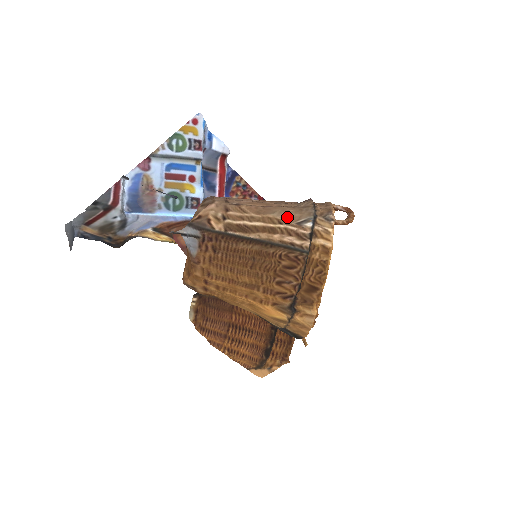
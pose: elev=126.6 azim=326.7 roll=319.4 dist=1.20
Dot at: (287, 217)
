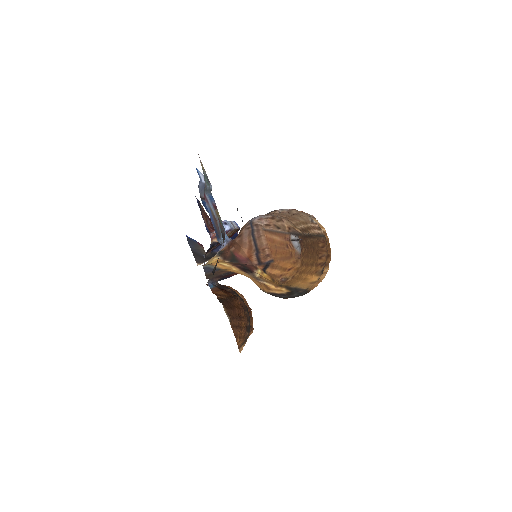
Dot at: (305, 220)
